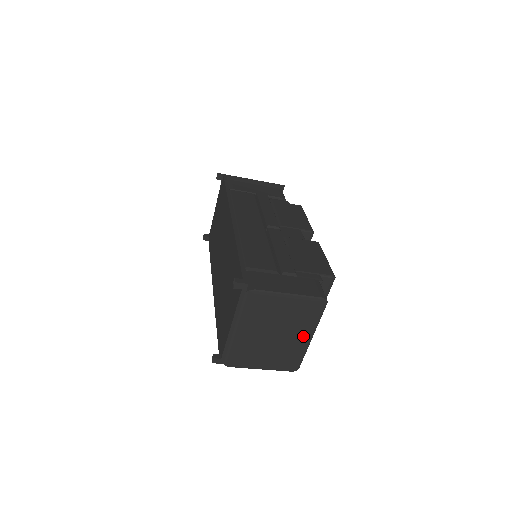
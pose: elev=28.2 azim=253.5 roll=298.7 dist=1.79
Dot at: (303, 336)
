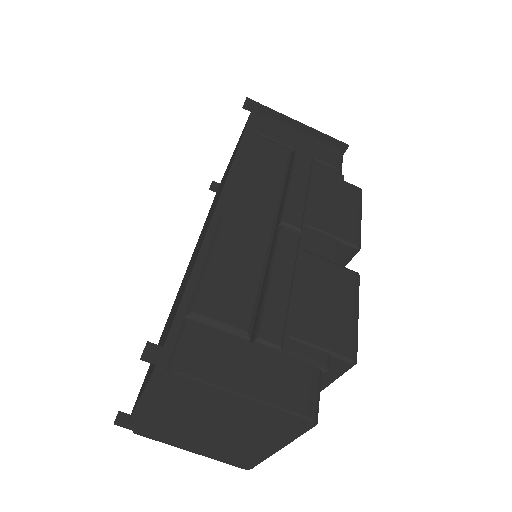
Dot at: (263, 444)
